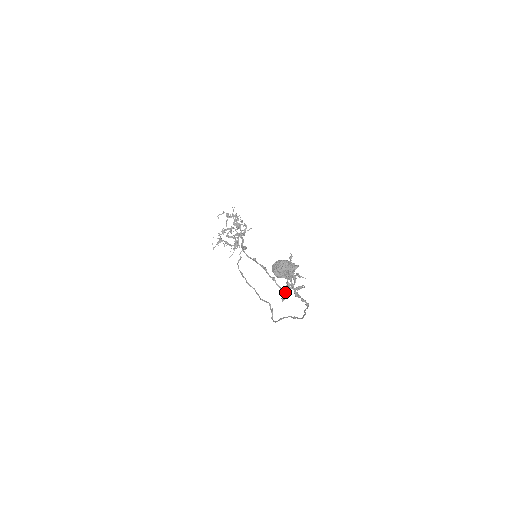
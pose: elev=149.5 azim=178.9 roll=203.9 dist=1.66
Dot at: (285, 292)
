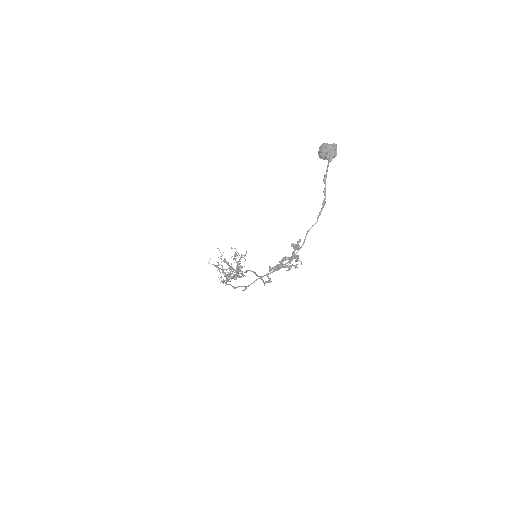
Dot at: (276, 265)
